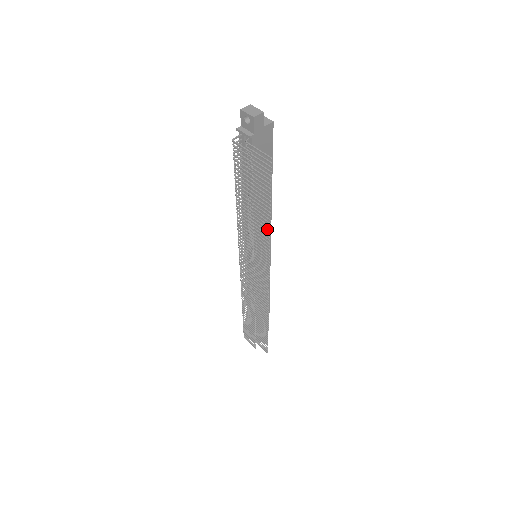
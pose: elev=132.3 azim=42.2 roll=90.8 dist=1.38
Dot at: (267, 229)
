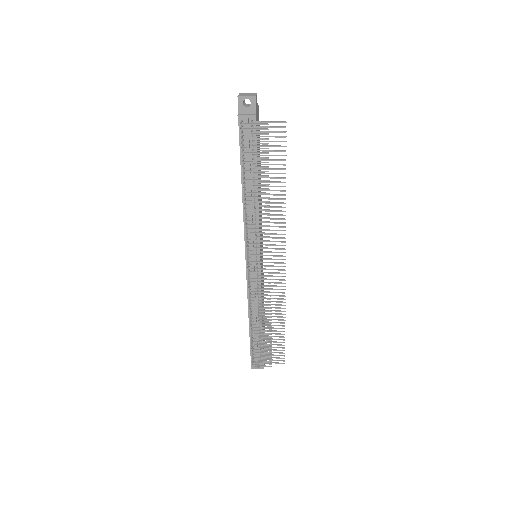
Dot at: (282, 203)
